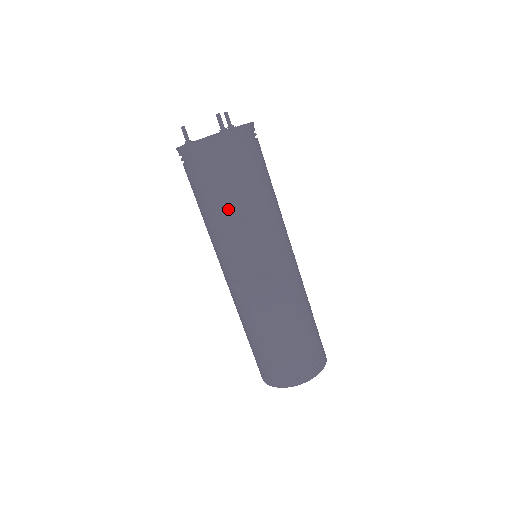
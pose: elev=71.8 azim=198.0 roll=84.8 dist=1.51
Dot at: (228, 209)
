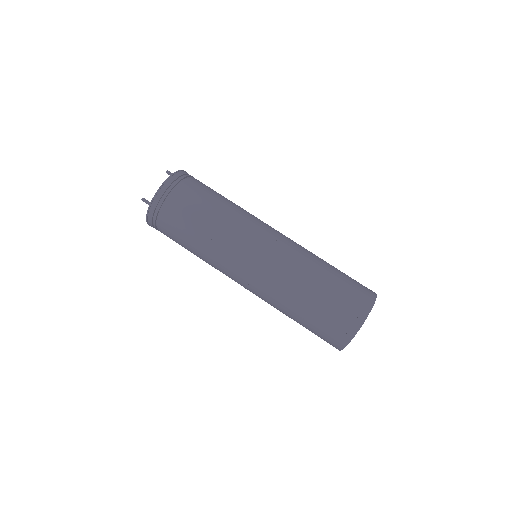
Dot at: (221, 203)
